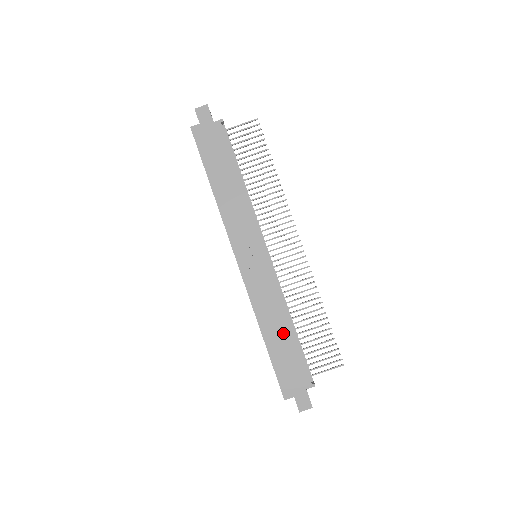
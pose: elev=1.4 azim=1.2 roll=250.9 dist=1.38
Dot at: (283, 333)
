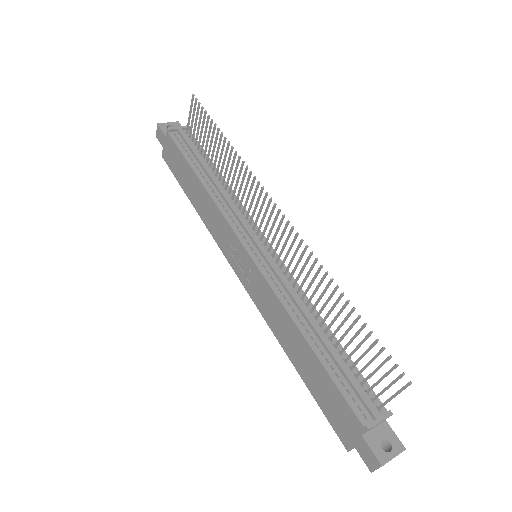
Dot at: (304, 352)
